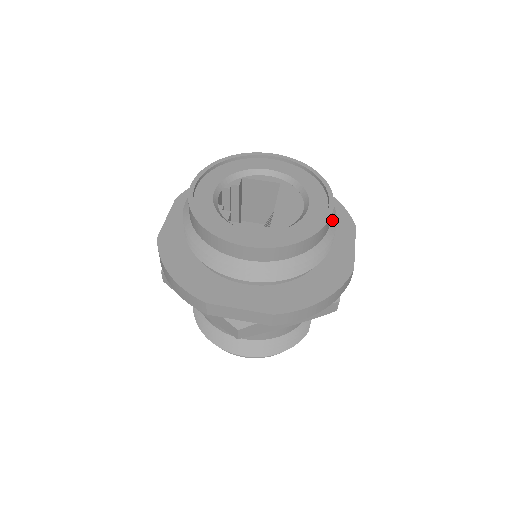
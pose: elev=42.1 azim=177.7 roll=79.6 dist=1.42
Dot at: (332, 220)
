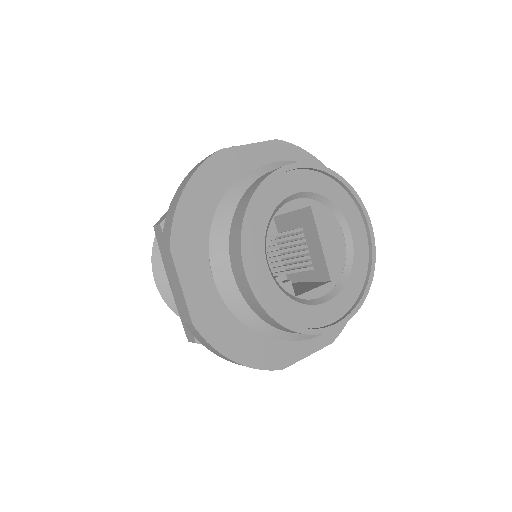
Dot at: occluded
